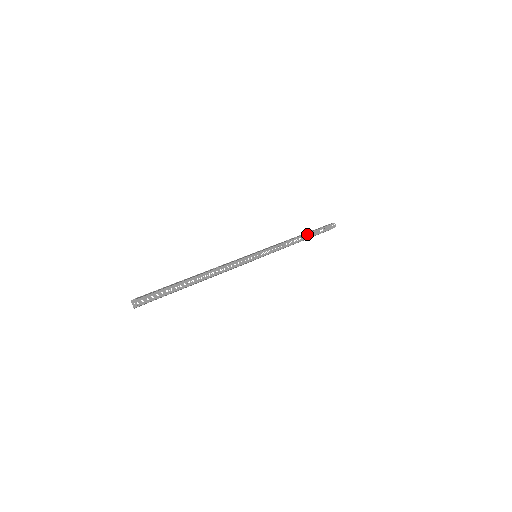
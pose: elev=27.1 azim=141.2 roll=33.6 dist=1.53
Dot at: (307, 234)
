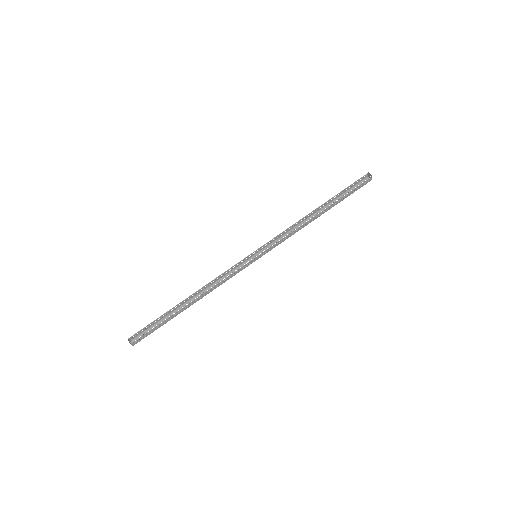
Dot at: (330, 203)
